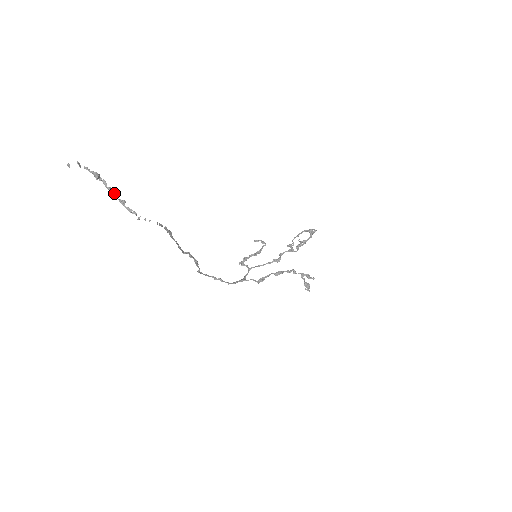
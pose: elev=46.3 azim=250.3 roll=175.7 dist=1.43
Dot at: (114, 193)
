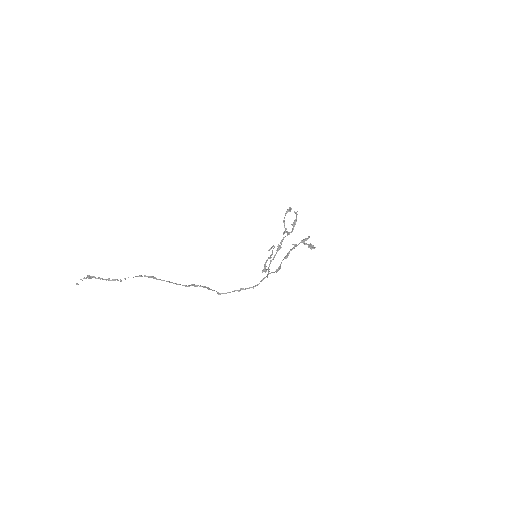
Dot at: occluded
